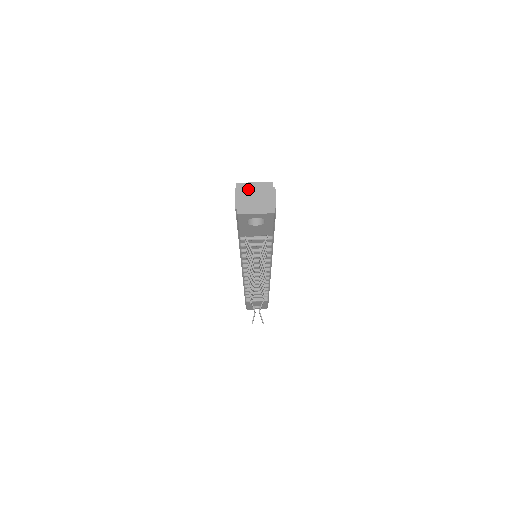
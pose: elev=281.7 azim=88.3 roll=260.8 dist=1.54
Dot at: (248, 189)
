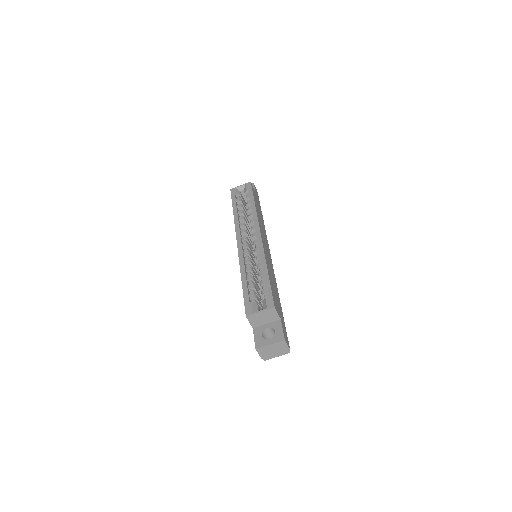
Dot at: (265, 347)
